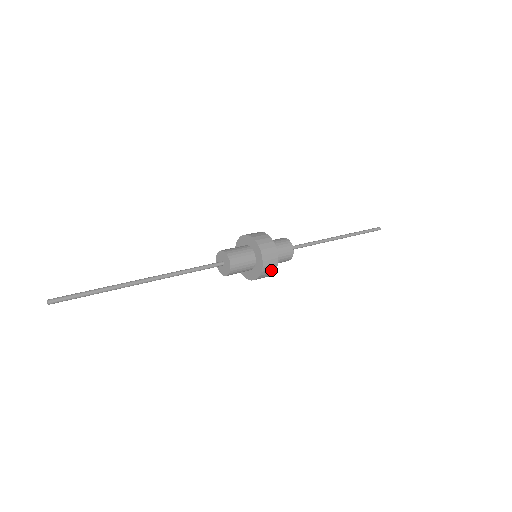
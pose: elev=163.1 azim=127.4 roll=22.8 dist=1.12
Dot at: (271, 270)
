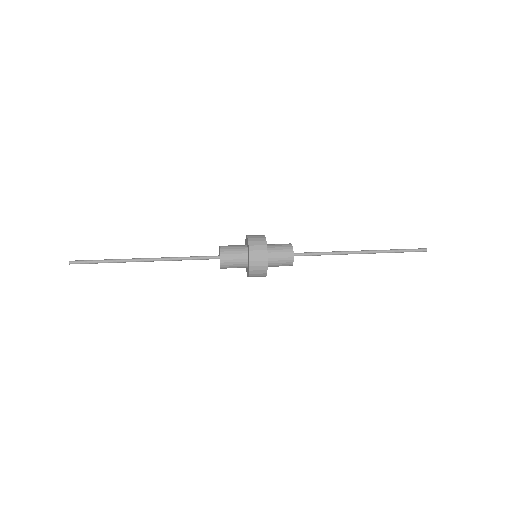
Dot at: (261, 257)
